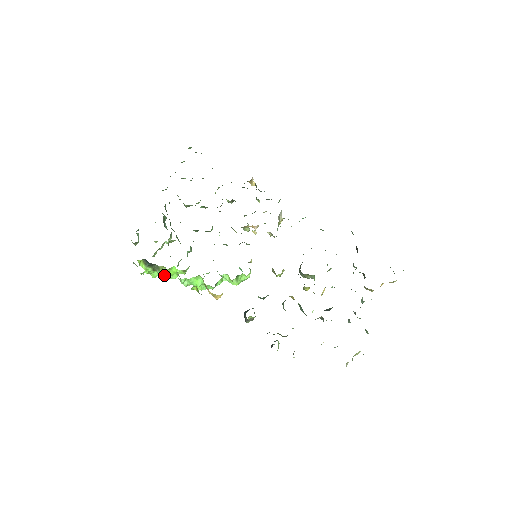
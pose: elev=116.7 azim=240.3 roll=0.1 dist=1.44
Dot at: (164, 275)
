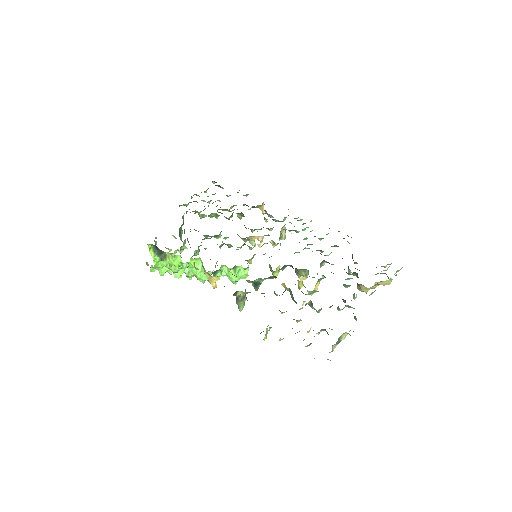
Dot at: (170, 268)
